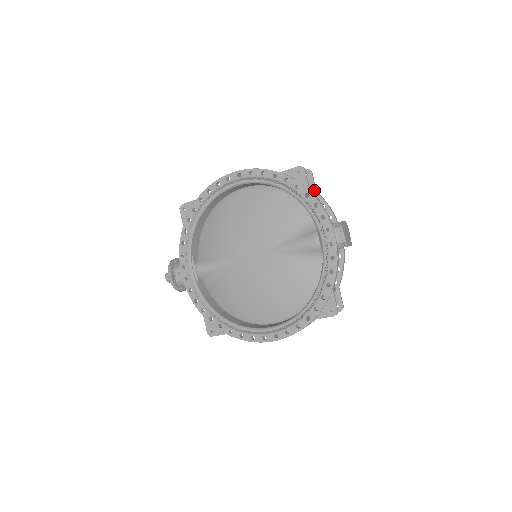
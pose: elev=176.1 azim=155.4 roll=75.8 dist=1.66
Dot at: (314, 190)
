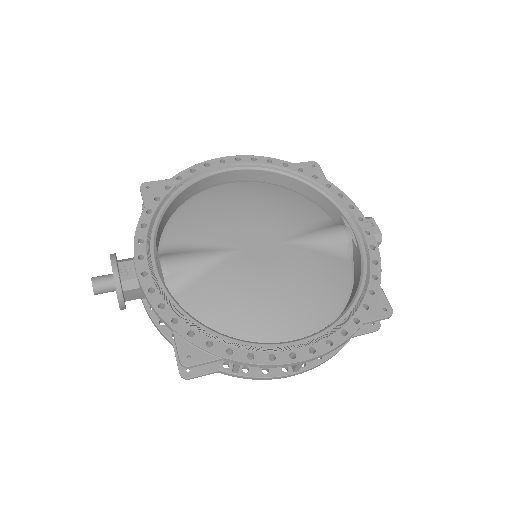
Dot at: occluded
